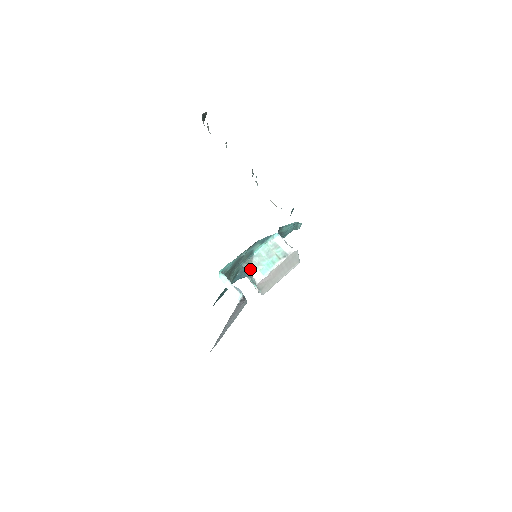
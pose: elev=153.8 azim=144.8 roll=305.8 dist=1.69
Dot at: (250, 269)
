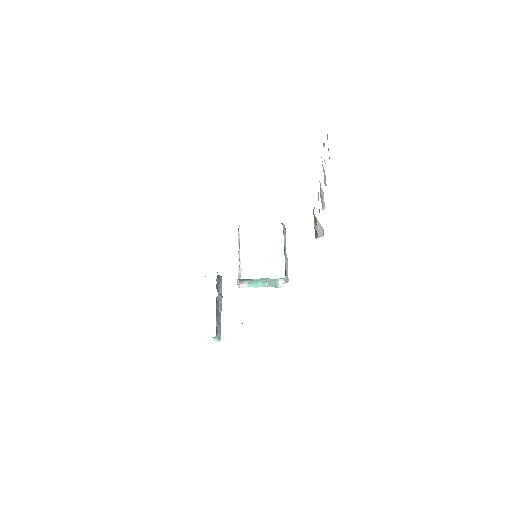
Dot at: (242, 282)
